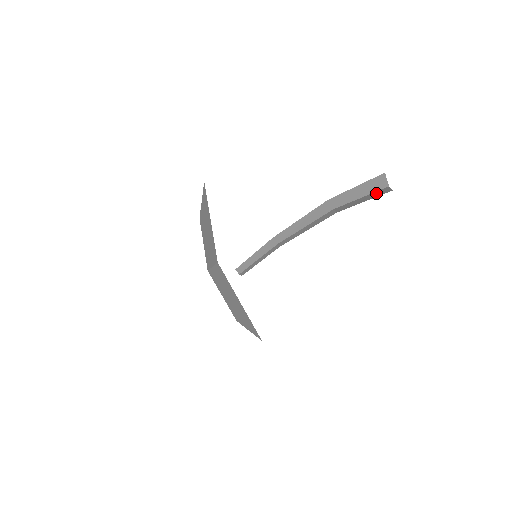
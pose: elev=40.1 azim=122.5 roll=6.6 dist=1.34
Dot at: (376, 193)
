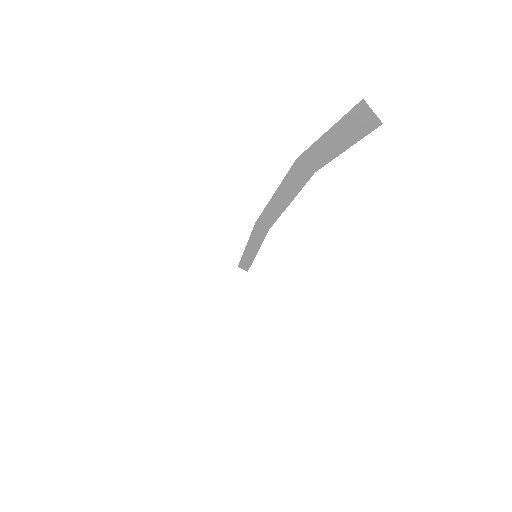
Dot at: (363, 130)
